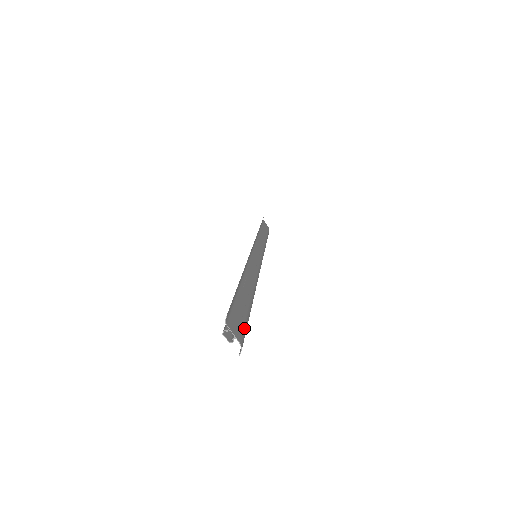
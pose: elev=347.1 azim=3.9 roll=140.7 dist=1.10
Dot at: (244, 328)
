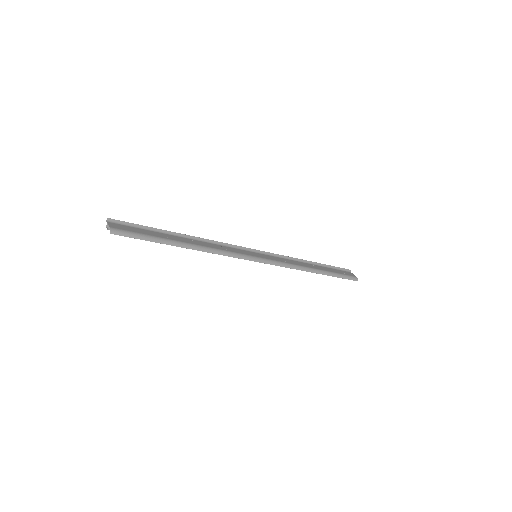
Dot at: (131, 232)
